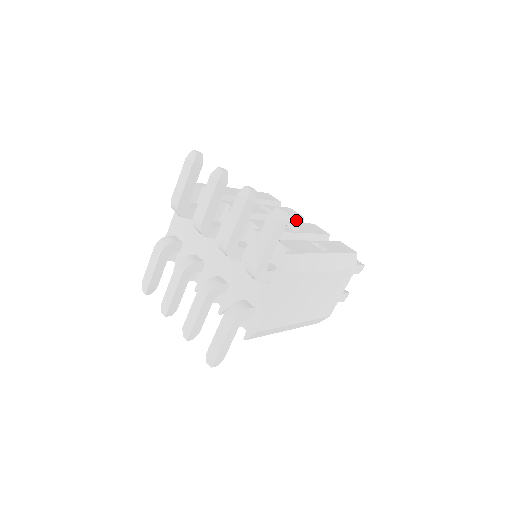
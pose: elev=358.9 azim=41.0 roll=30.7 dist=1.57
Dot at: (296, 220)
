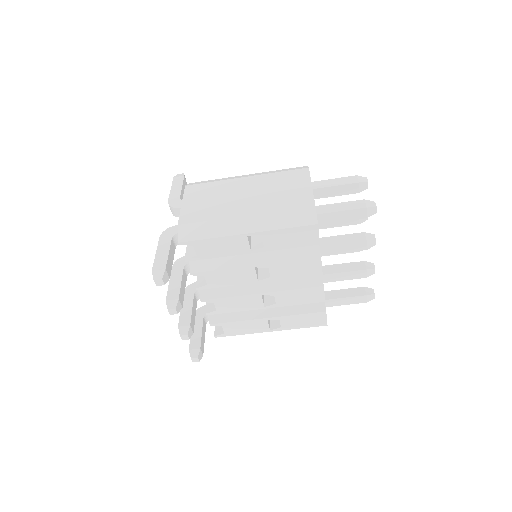
Dot at: occluded
